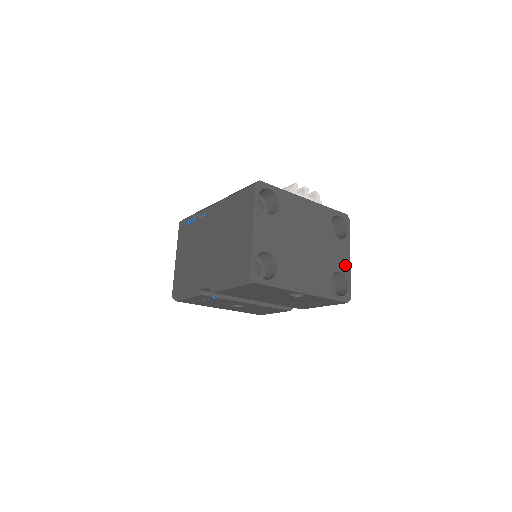
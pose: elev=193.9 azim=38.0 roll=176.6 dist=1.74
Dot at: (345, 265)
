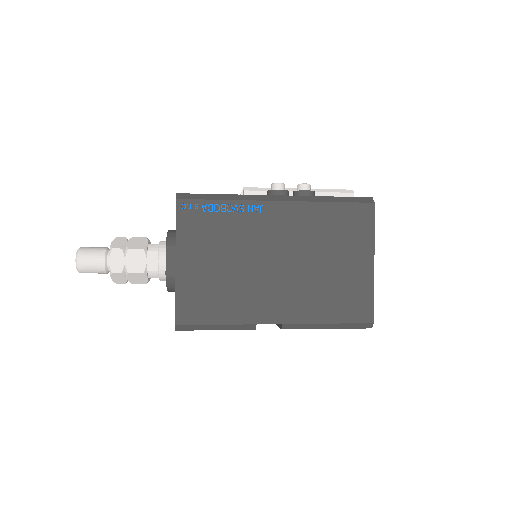
Dot at: occluded
